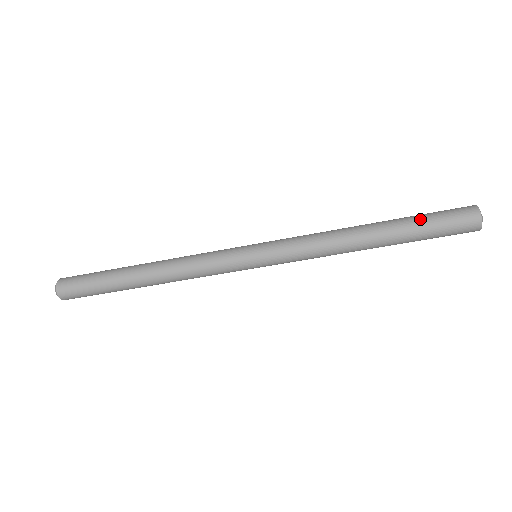
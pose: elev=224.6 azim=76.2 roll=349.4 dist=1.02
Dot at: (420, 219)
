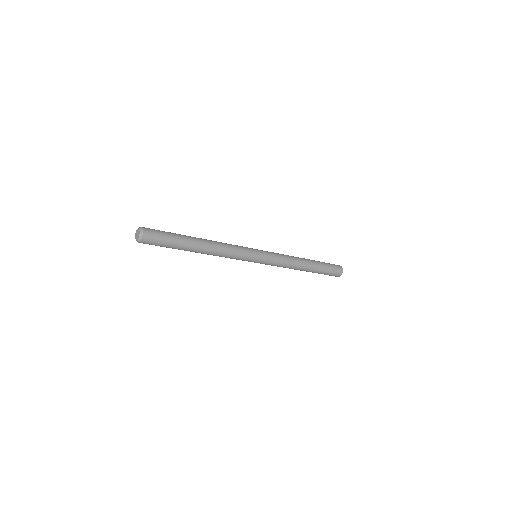
Dot at: (324, 264)
